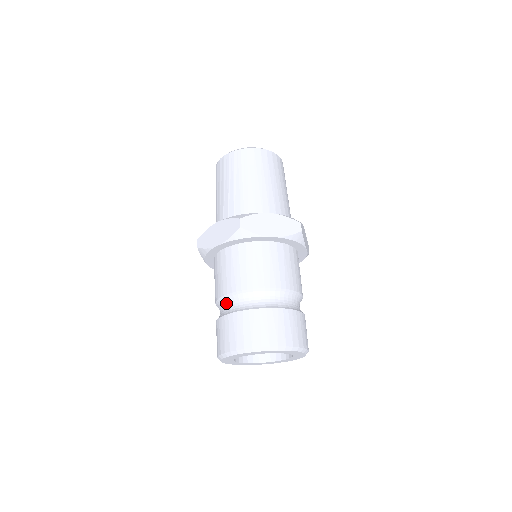
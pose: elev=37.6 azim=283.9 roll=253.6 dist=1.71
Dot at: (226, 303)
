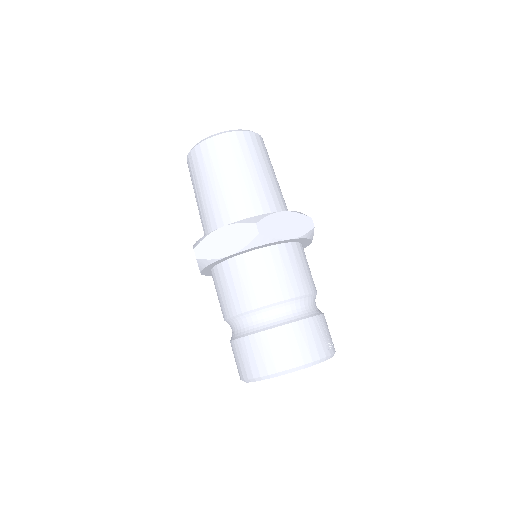
Dot at: occluded
